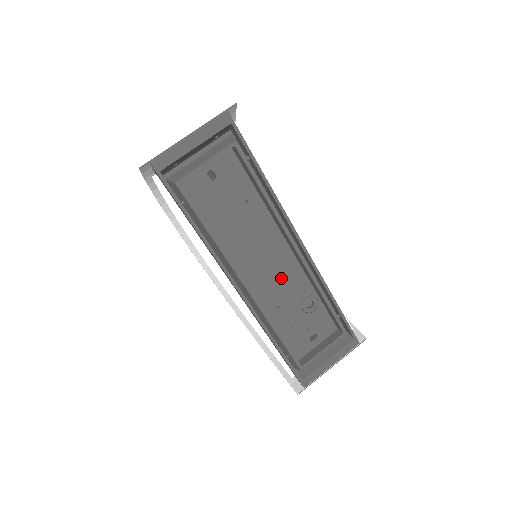
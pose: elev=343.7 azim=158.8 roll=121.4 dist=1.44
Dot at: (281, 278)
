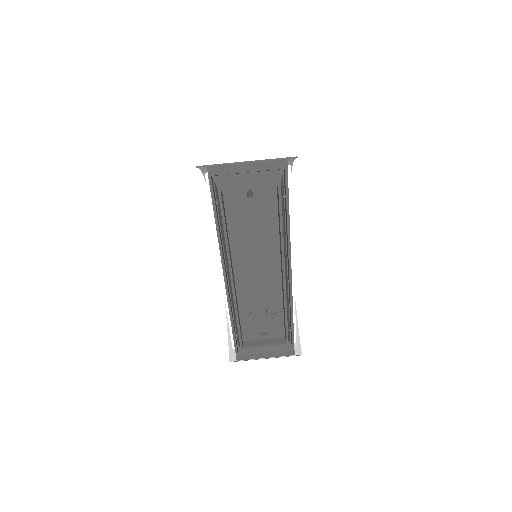
Dot at: (262, 285)
